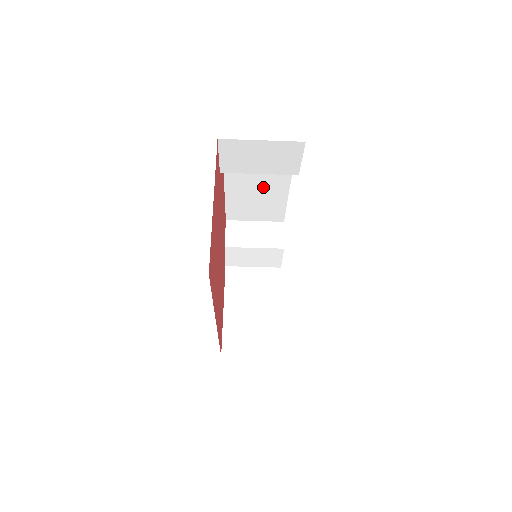
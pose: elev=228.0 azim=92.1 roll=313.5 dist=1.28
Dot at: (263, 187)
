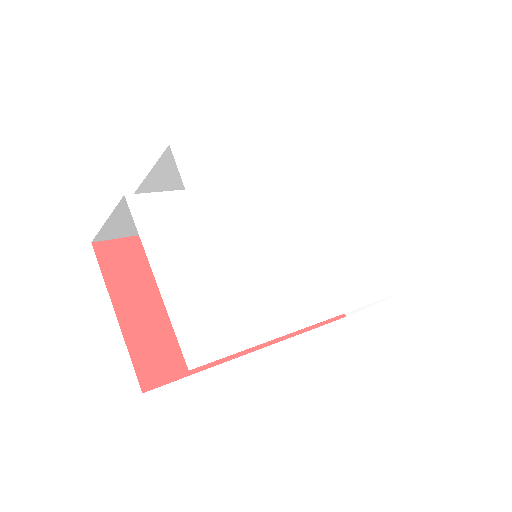
Dot at: occluded
